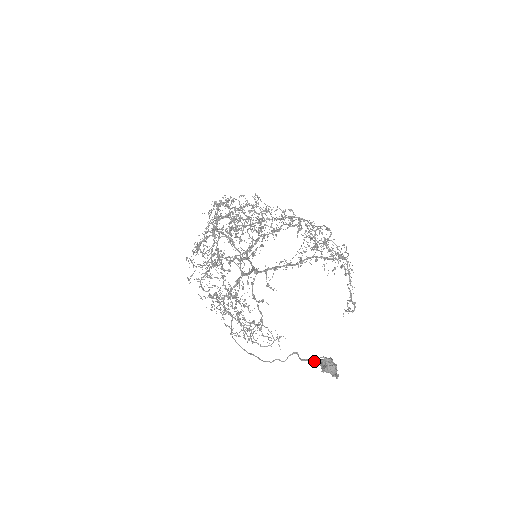
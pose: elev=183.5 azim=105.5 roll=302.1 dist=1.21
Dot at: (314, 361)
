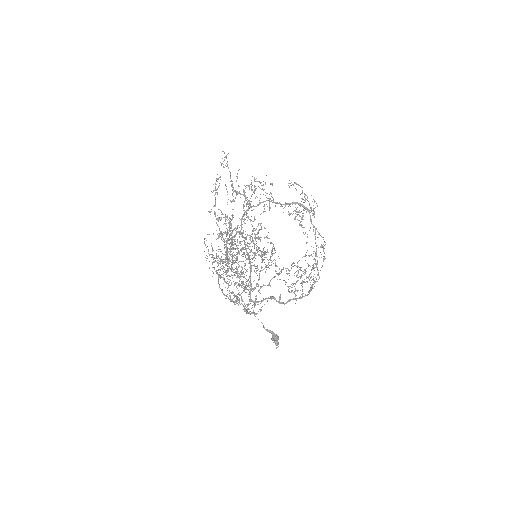
Dot at: (270, 331)
